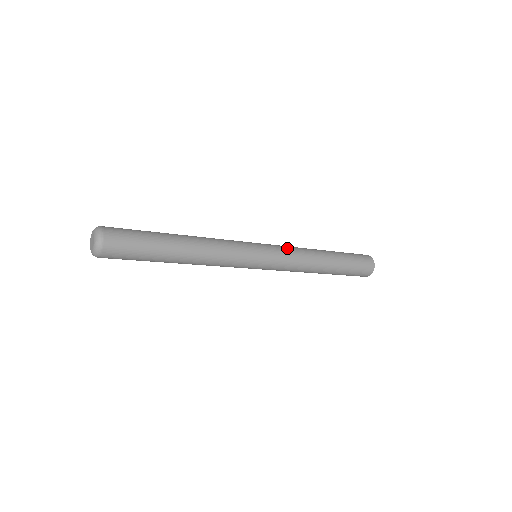
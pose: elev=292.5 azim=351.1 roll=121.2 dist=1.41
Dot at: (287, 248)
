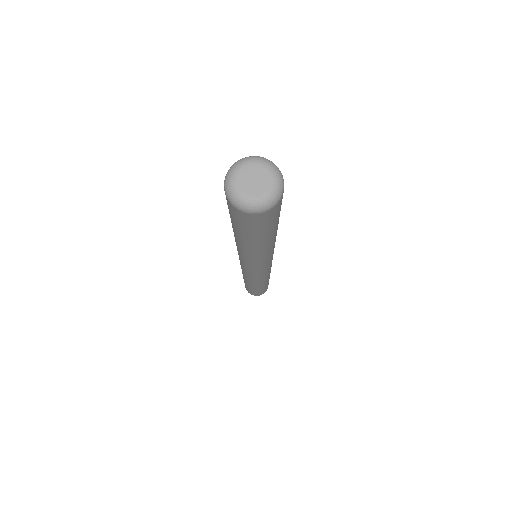
Dot at: occluded
